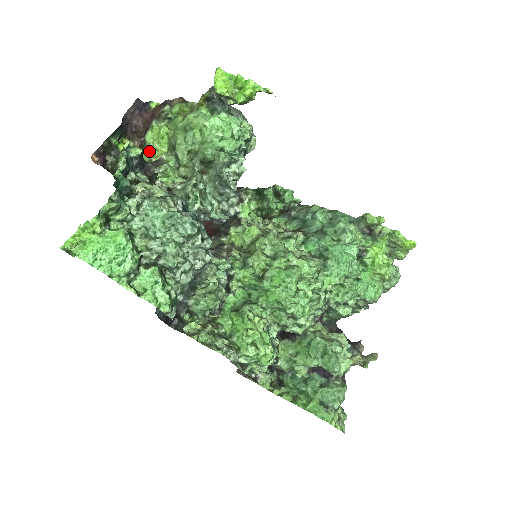
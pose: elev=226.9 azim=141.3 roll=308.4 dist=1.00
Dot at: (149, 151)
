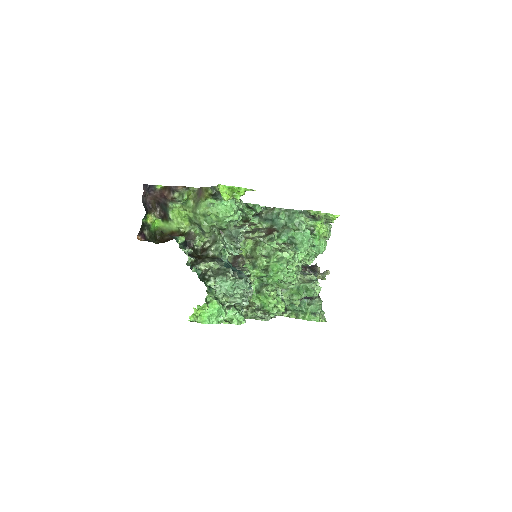
Dot at: (175, 224)
